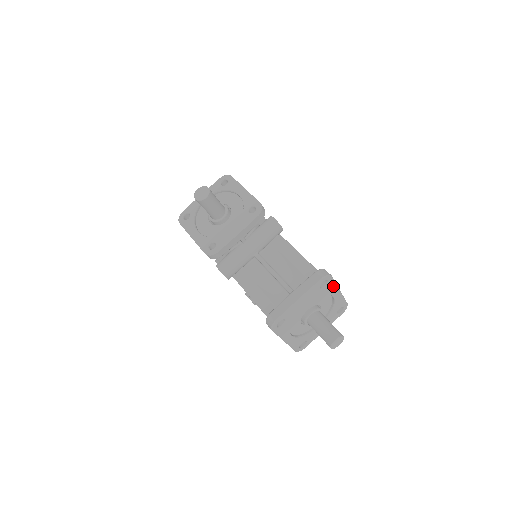
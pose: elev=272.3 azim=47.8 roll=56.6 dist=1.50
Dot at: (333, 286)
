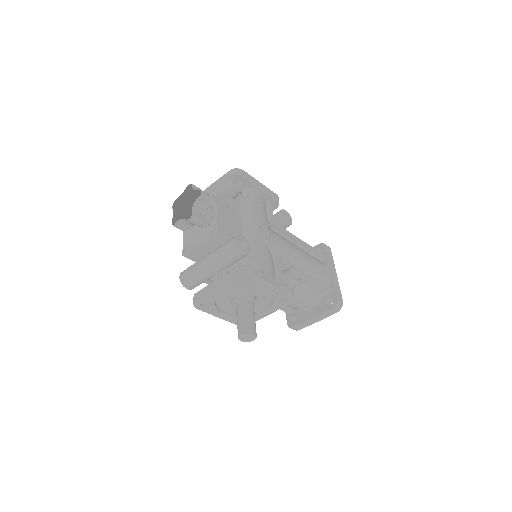
Dot at: occluded
